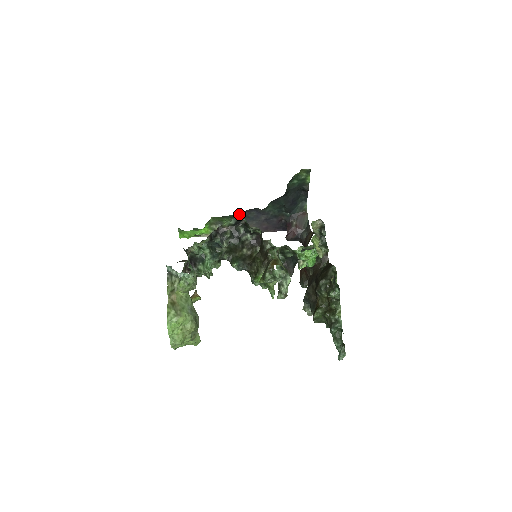
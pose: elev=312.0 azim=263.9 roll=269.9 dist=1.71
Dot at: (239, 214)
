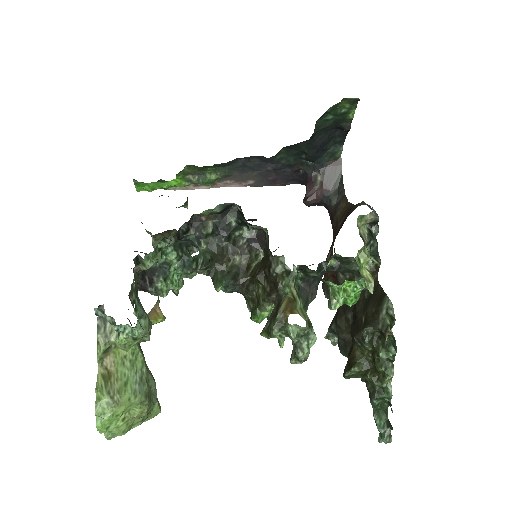
Dot at: (231, 162)
